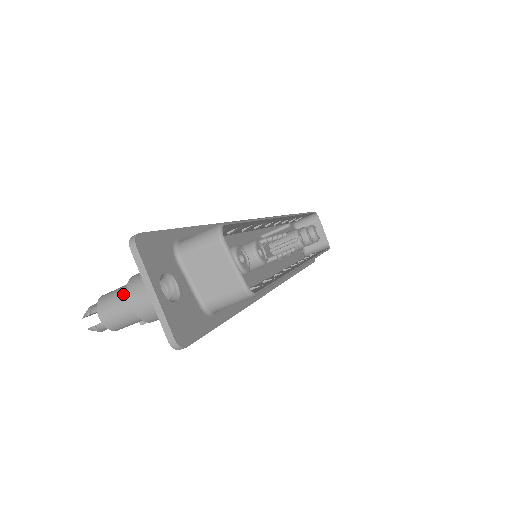
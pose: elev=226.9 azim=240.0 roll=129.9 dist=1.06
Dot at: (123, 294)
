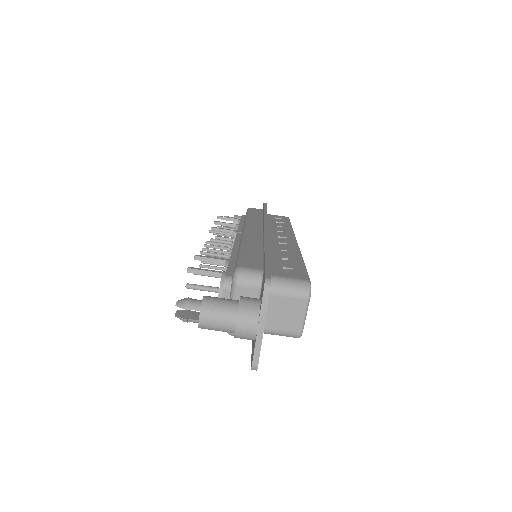
Dot at: (230, 312)
